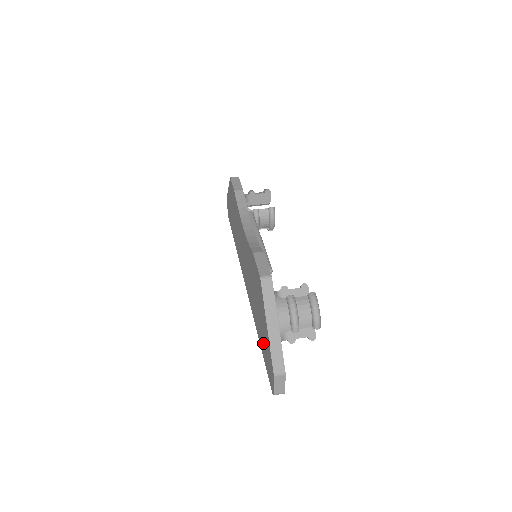
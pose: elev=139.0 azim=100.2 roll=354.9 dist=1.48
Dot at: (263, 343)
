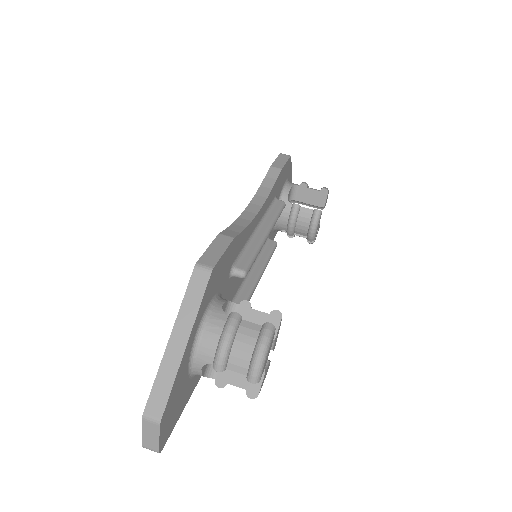
Dot at: occluded
